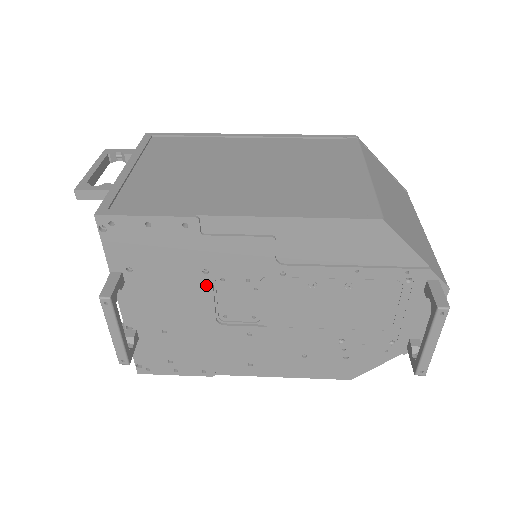
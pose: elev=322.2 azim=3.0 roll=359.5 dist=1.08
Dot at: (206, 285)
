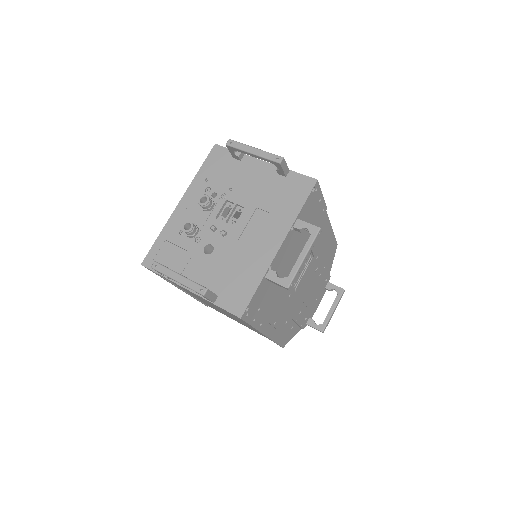
Dot at: occluded
